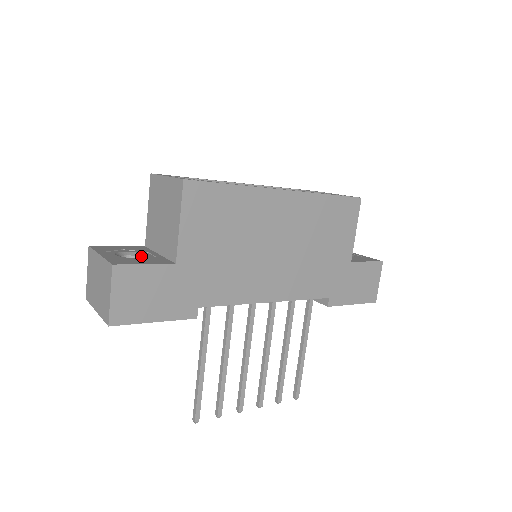
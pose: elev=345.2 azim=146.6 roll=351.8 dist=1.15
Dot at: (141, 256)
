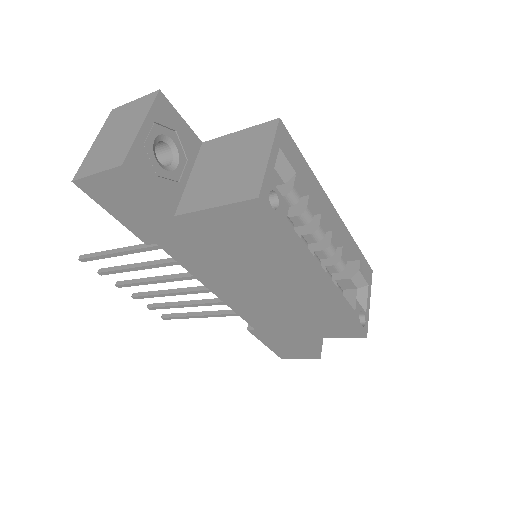
Dot at: (174, 161)
